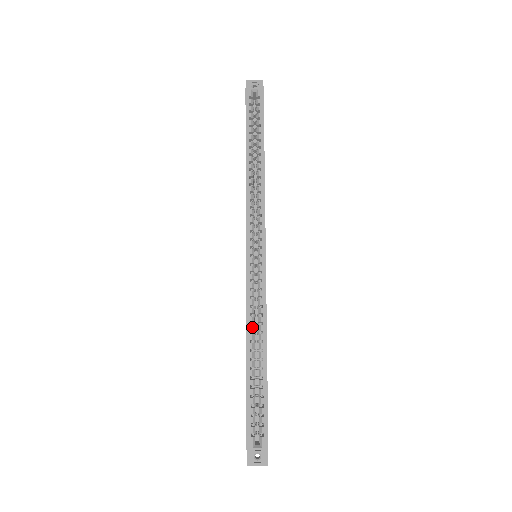
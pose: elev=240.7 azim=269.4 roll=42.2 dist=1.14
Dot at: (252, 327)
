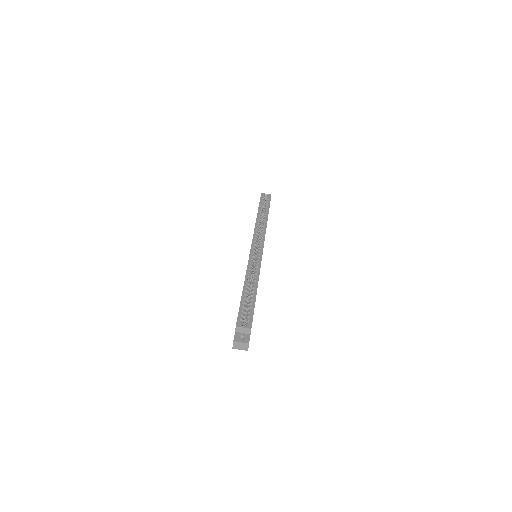
Dot at: (250, 274)
